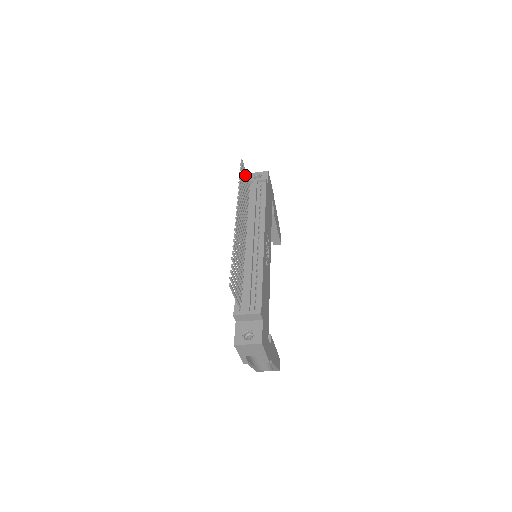
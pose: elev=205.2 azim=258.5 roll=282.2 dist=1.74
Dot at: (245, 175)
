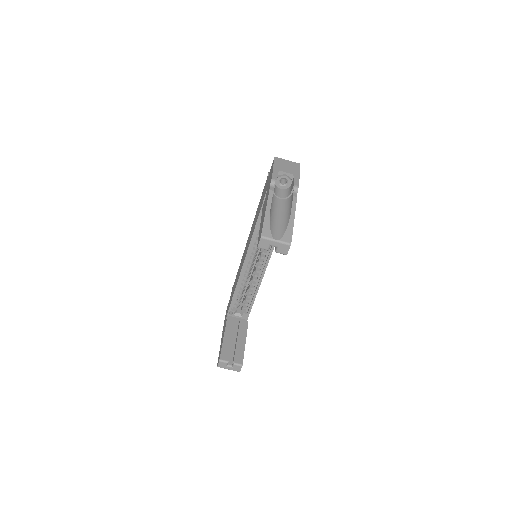
Dot at: occluded
